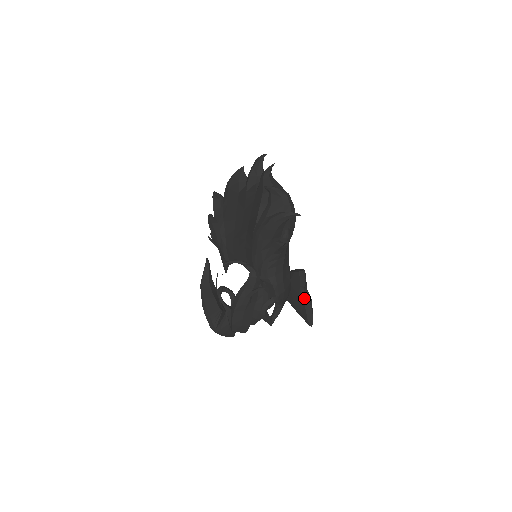
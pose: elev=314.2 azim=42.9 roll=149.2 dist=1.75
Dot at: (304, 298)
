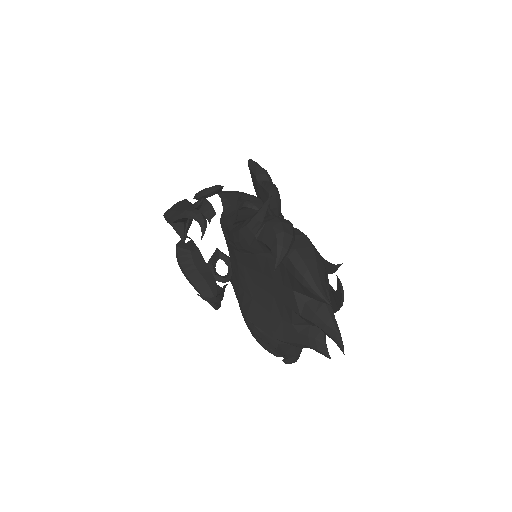
Dot at: occluded
